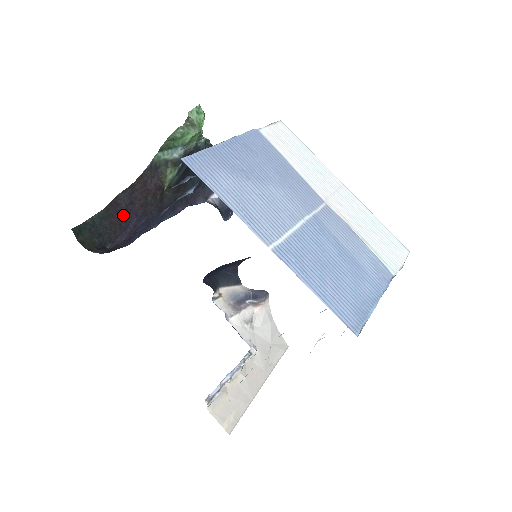
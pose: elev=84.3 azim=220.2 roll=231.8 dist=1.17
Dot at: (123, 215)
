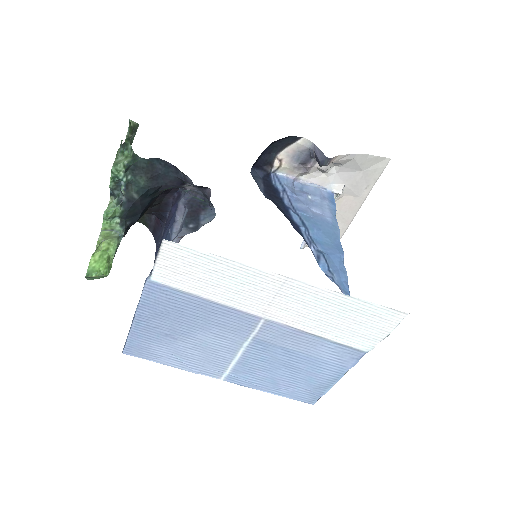
Dot at: occluded
